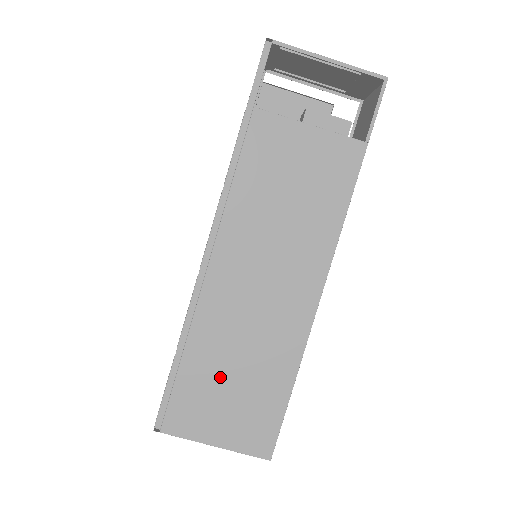
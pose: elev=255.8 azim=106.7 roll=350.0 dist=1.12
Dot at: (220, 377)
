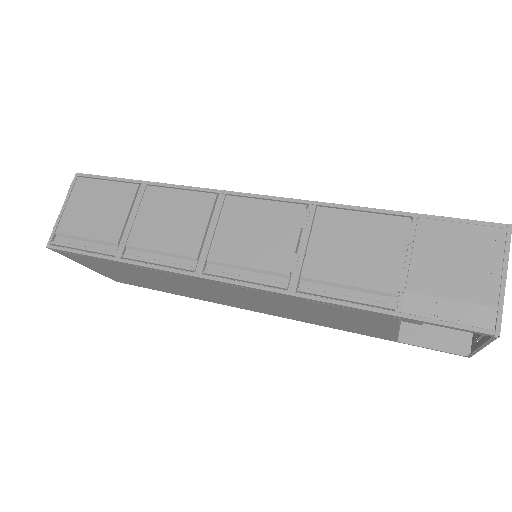
Dot at: (133, 274)
